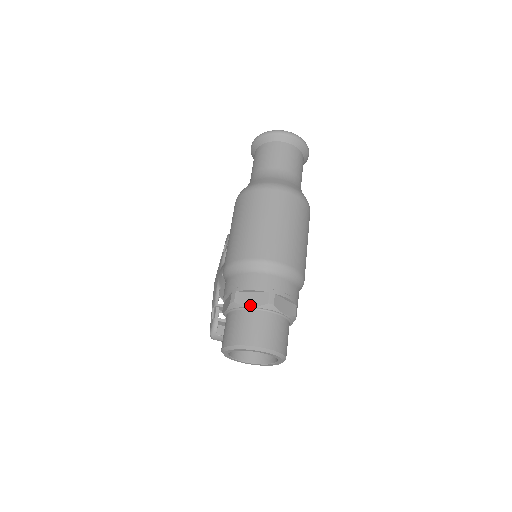
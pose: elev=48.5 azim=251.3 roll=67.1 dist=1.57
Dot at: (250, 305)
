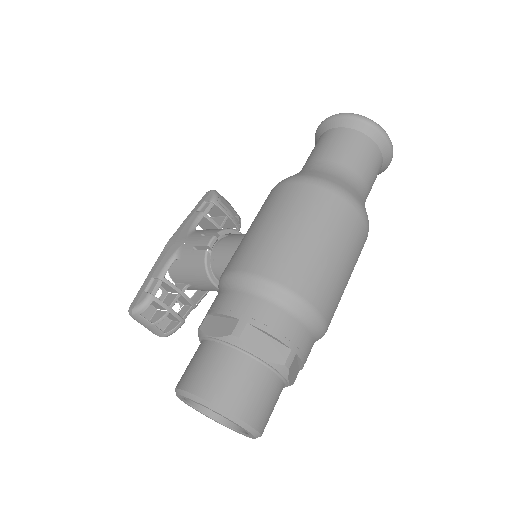
Dot at: (260, 355)
